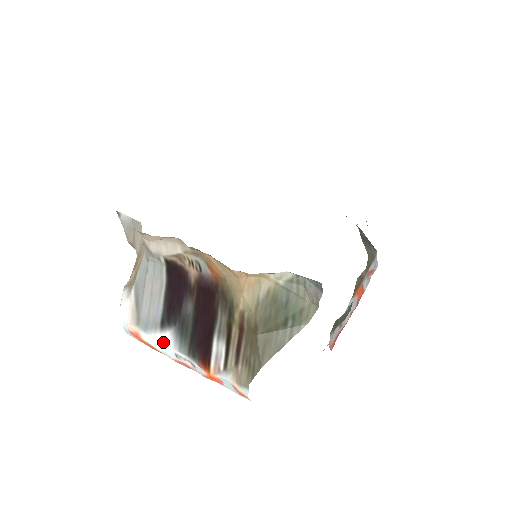
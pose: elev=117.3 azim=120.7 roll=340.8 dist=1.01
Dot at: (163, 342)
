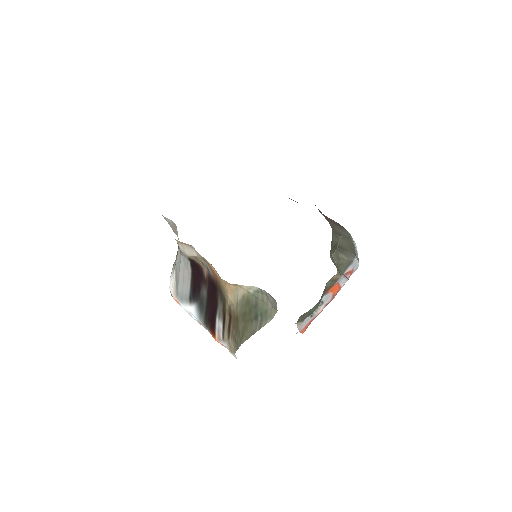
Dot at: (191, 311)
